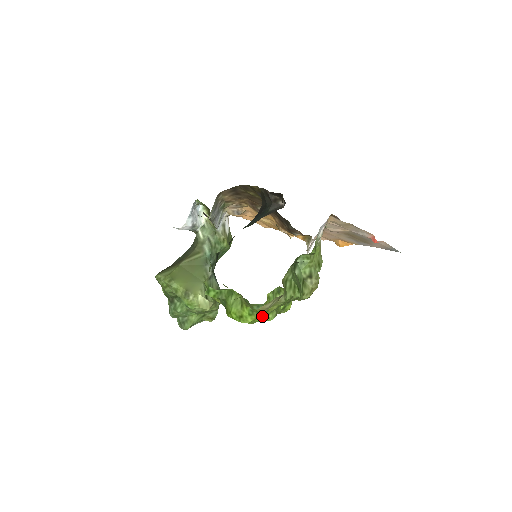
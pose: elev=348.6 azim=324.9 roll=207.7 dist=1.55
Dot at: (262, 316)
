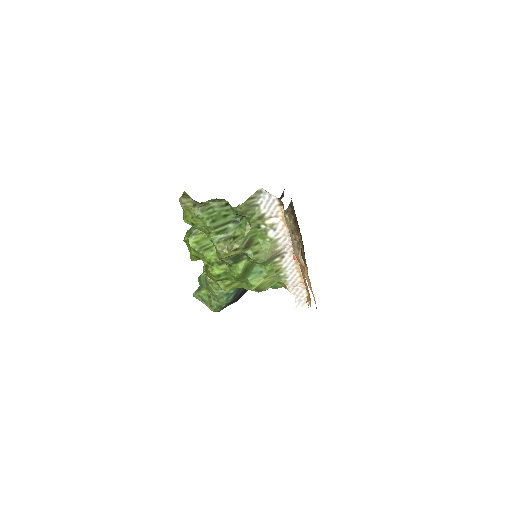
Dot at: (189, 236)
